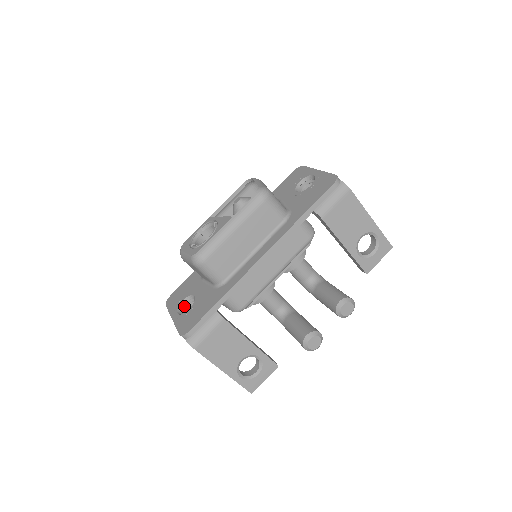
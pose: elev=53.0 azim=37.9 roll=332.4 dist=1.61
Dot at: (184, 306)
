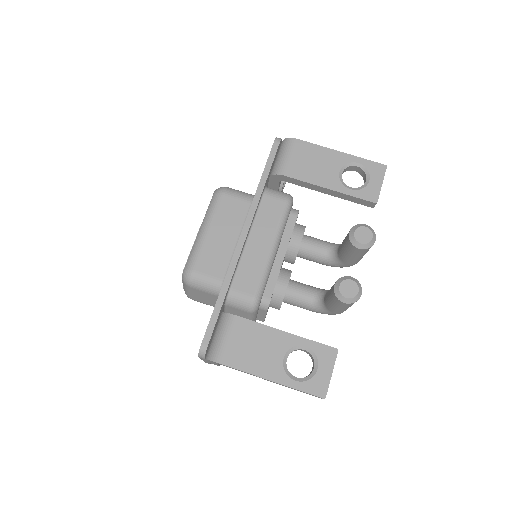
Dot at: occluded
